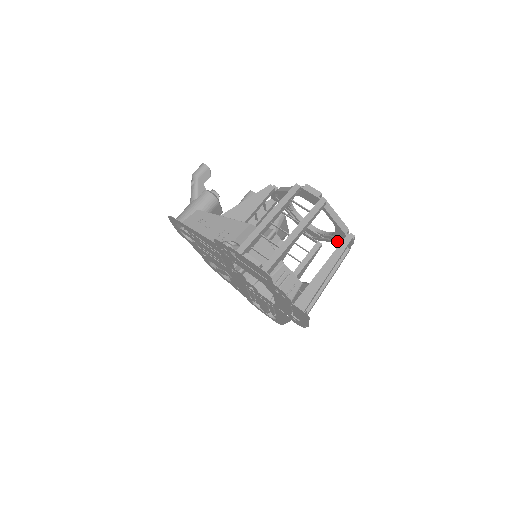
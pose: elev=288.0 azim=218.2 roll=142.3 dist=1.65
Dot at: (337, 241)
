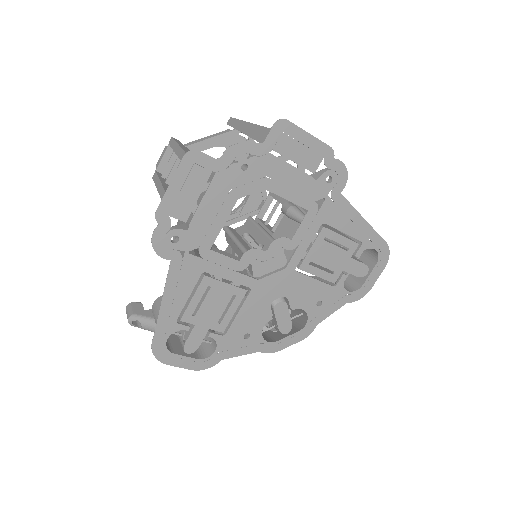
Dot at: occluded
